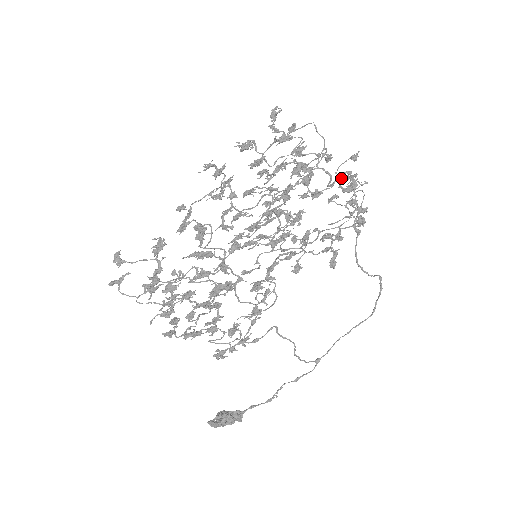
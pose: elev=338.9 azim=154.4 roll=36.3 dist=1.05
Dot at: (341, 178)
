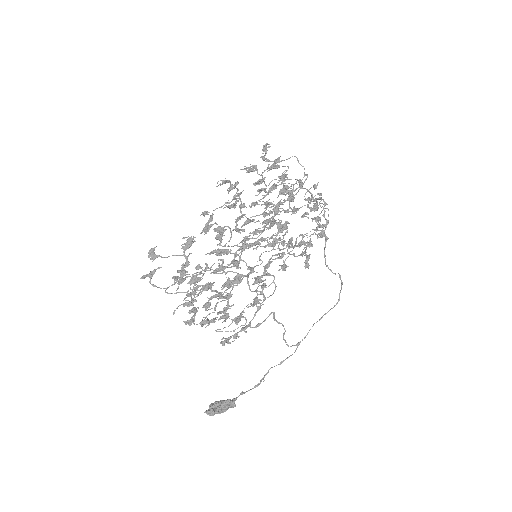
Dot at: occluded
